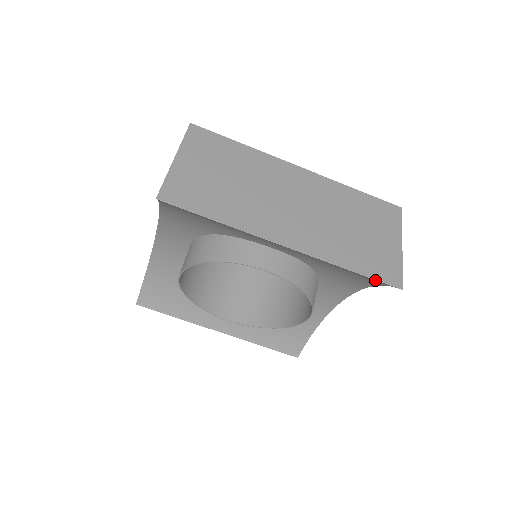
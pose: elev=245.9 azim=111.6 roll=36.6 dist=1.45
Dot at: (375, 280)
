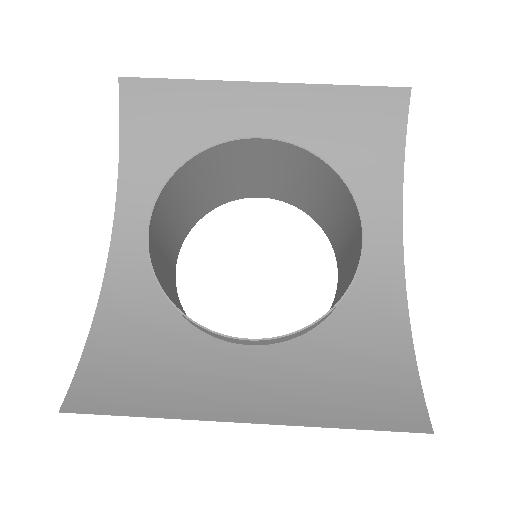
Dot at: (384, 114)
